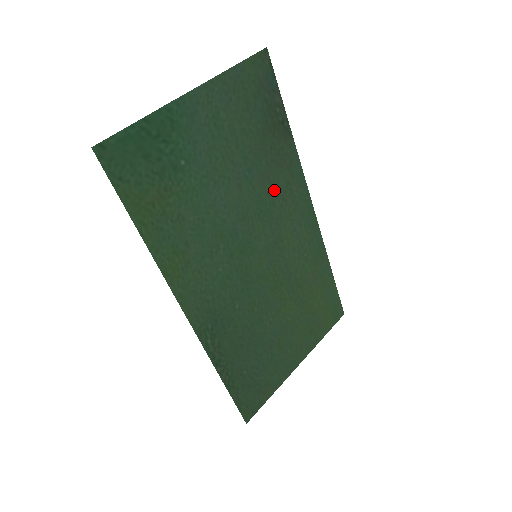
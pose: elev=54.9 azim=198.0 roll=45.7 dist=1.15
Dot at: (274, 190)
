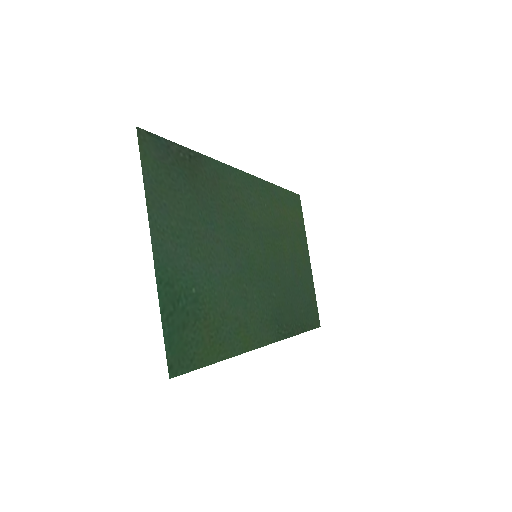
Dot at: (227, 206)
